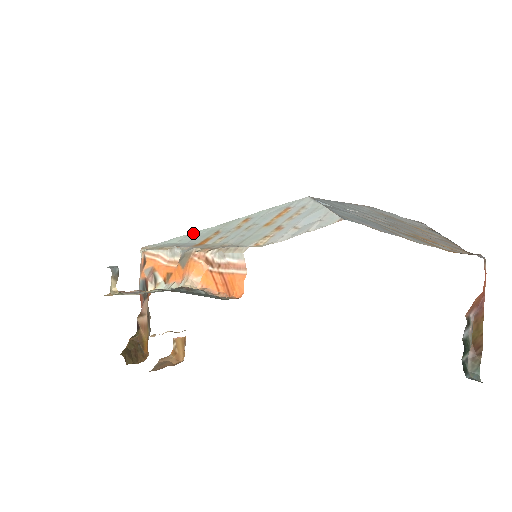
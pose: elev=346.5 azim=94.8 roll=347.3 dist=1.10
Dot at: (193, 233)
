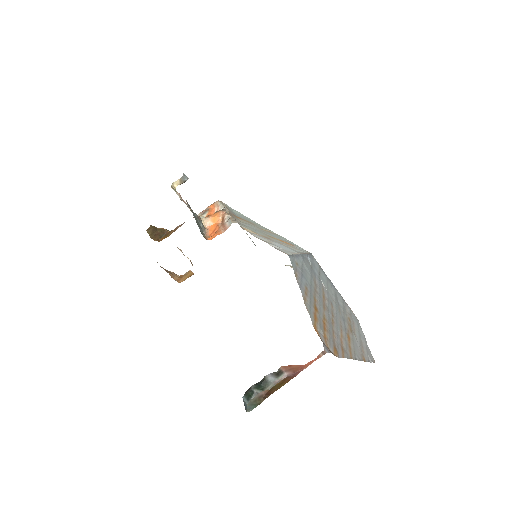
Dot at: (247, 217)
